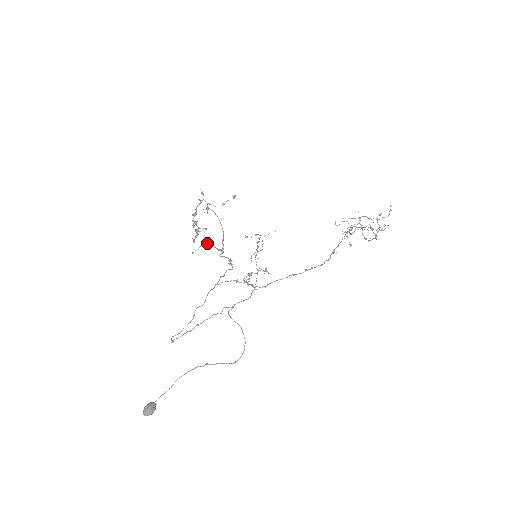
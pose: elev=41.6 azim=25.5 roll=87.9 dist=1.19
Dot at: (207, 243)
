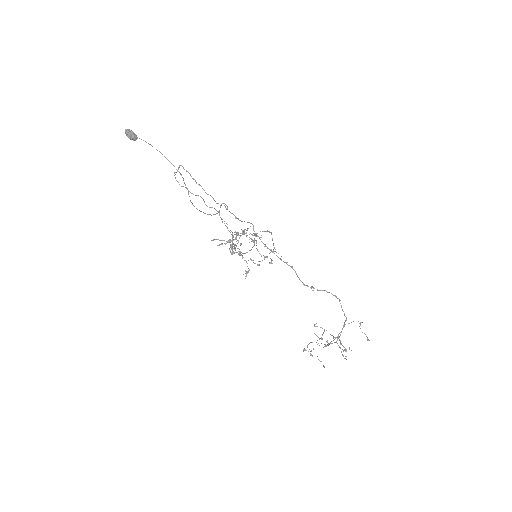
Dot at: occluded
